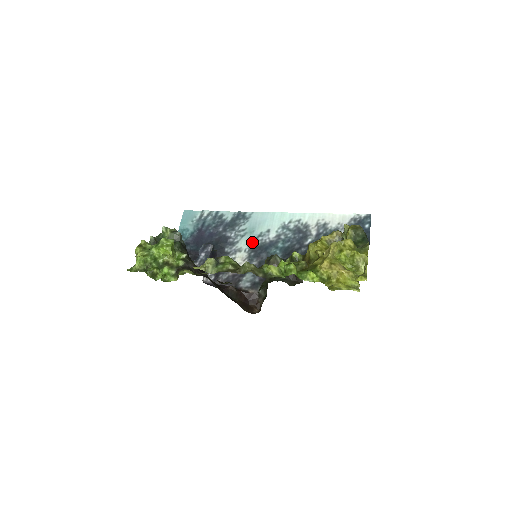
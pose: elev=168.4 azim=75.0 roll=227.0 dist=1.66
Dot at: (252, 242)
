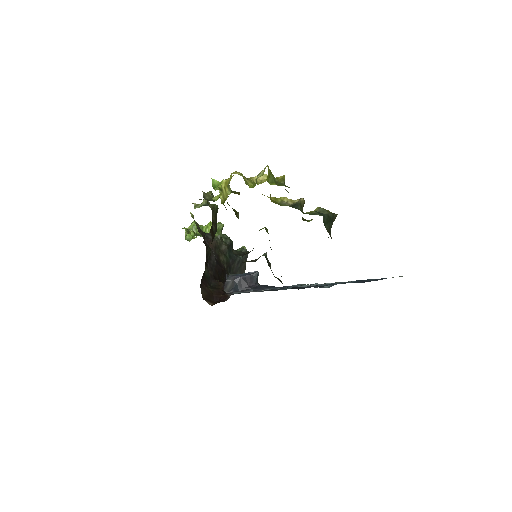
Dot at: (288, 287)
